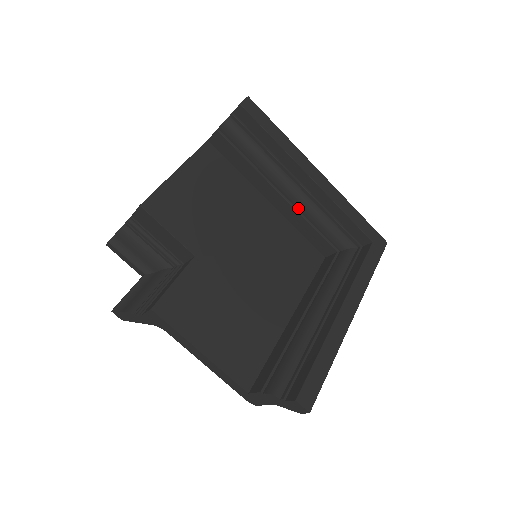
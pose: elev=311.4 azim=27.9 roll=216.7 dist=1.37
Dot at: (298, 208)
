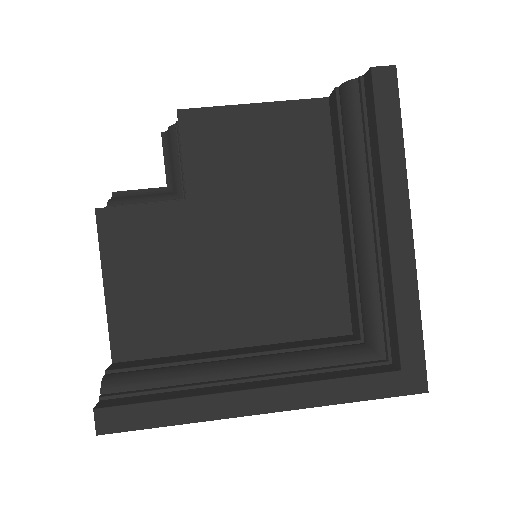
Dot at: (356, 249)
